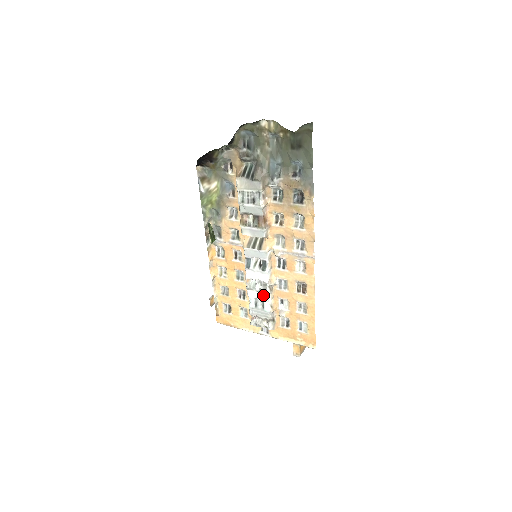
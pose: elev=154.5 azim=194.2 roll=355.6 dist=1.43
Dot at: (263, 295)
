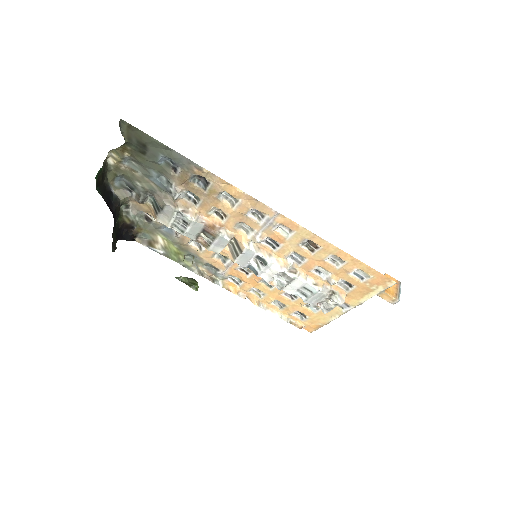
Dot at: (296, 283)
